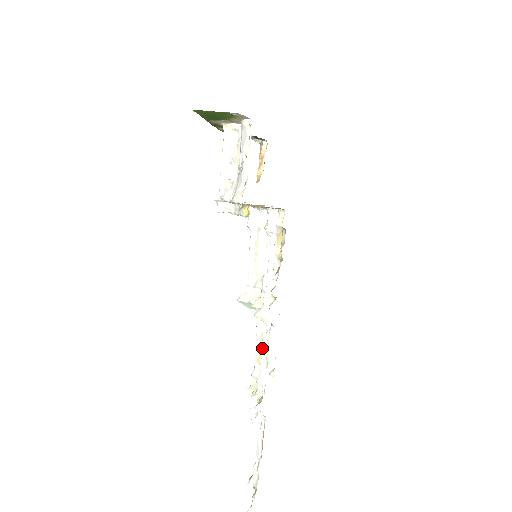
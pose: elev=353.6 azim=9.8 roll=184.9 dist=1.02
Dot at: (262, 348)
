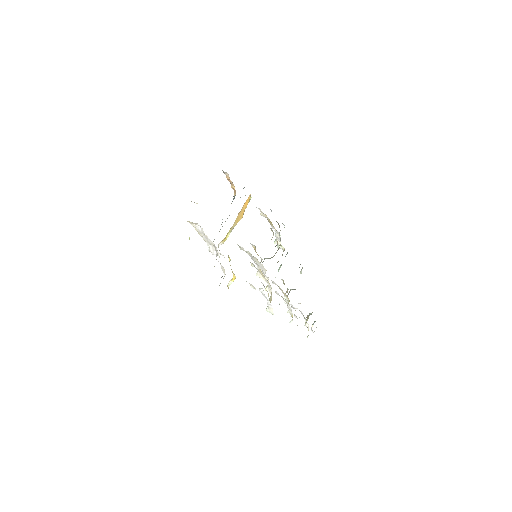
Dot at: occluded
